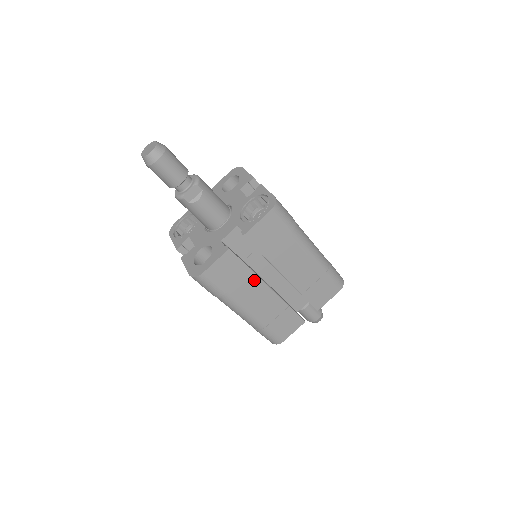
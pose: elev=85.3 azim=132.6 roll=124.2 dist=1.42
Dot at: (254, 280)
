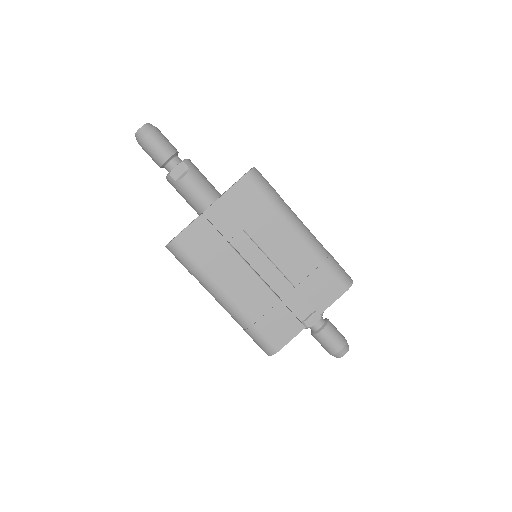
Dot at: (234, 257)
